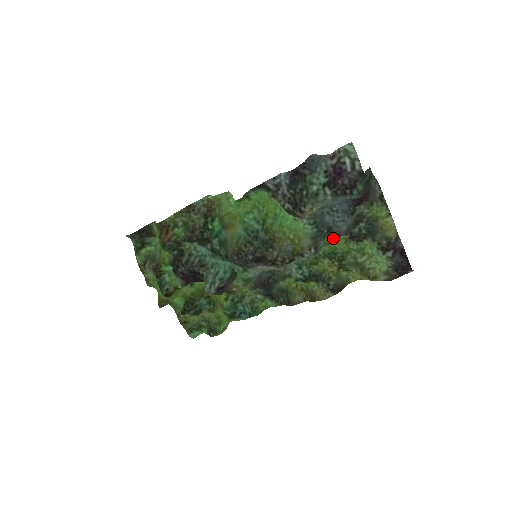
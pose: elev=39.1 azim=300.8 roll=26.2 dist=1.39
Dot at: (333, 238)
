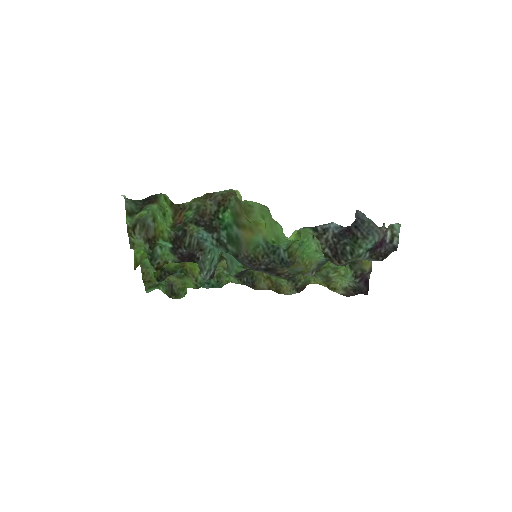
Dot at: occluded
